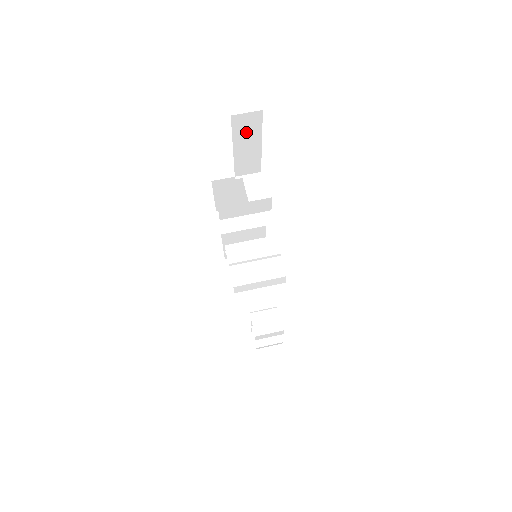
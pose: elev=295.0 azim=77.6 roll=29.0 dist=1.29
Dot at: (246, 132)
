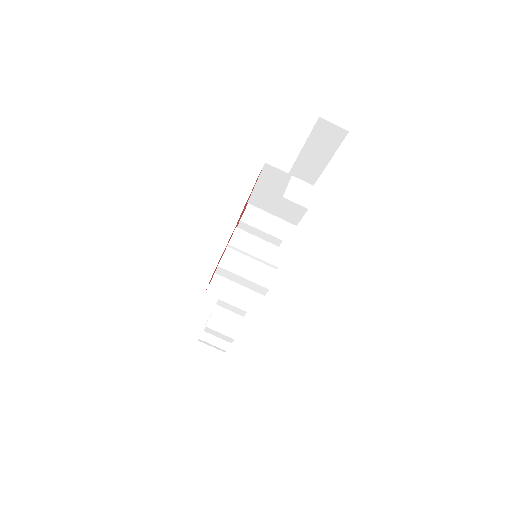
Dot at: (322, 142)
